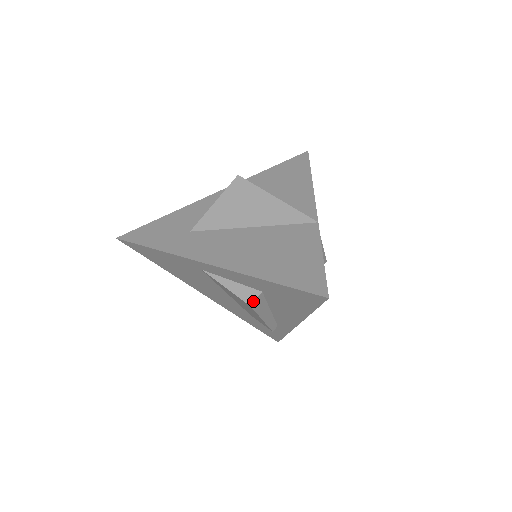
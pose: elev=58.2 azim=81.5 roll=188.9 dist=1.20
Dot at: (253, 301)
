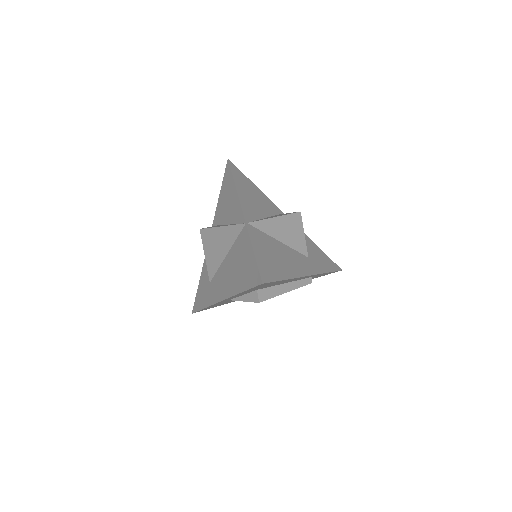
Dot at: (258, 299)
